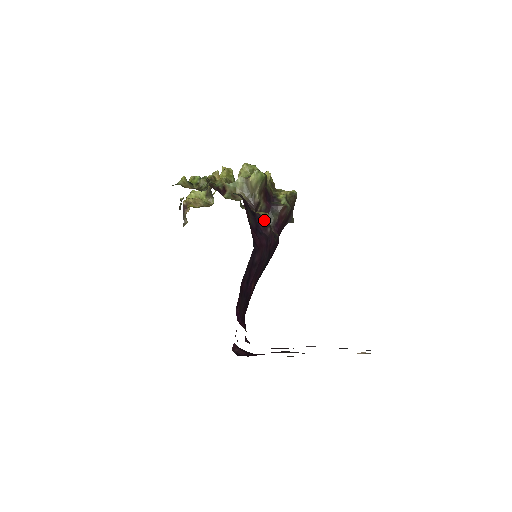
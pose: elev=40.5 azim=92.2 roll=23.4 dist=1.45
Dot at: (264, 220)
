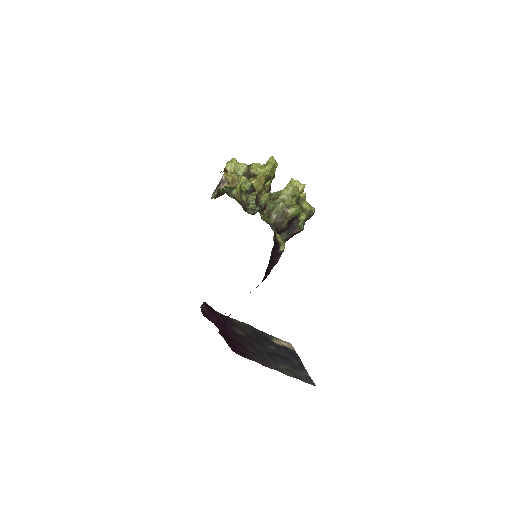
Dot at: (280, 249)
